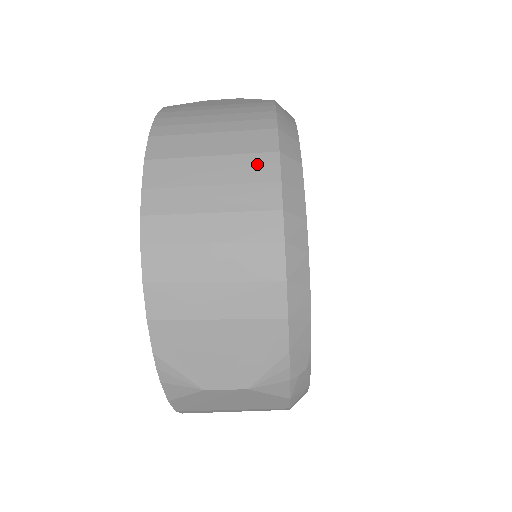
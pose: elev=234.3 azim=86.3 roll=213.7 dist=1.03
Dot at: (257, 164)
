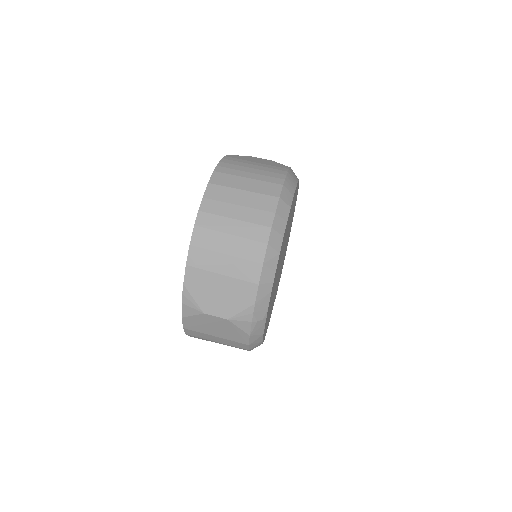
Dot at: (266, 201)
